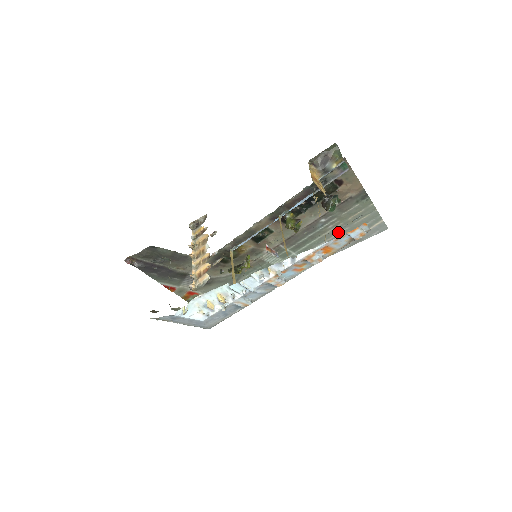
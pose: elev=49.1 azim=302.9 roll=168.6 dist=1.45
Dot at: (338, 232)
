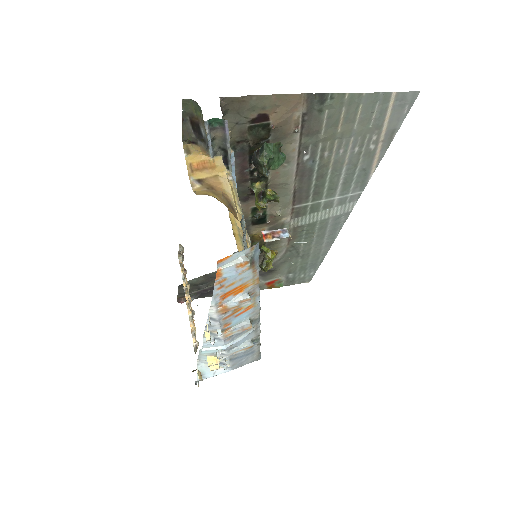
Dot at: (346, 150)
